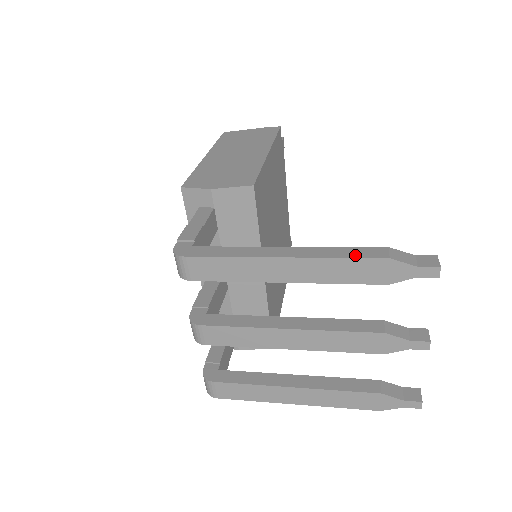
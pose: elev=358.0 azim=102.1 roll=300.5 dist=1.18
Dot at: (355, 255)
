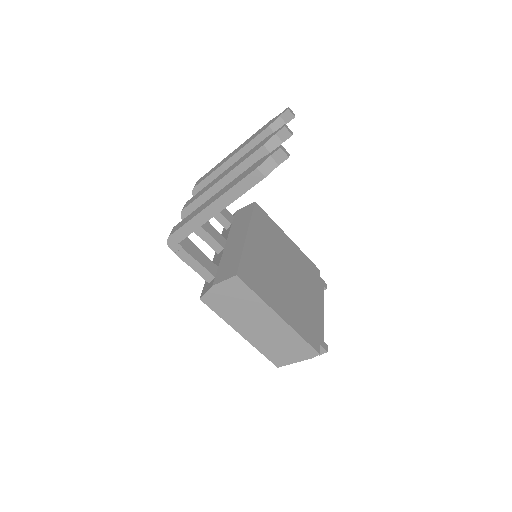
Dot at: occluded
